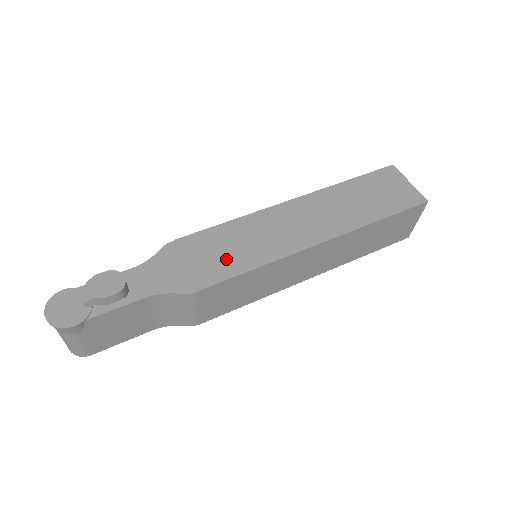
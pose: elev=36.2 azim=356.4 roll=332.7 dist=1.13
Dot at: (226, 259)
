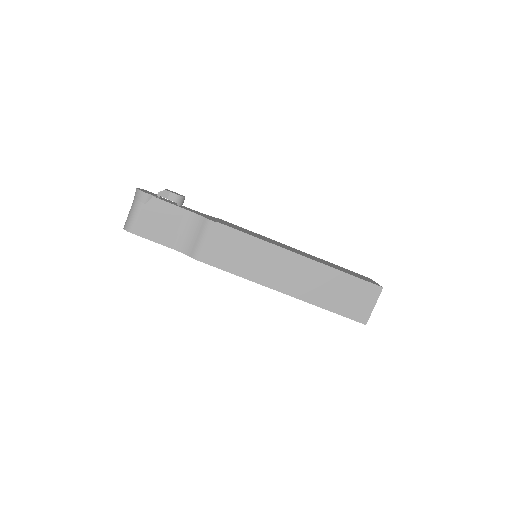
Dot at: (240, 229)
